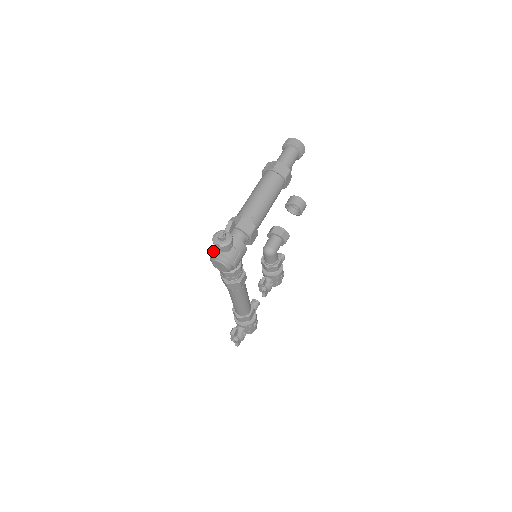
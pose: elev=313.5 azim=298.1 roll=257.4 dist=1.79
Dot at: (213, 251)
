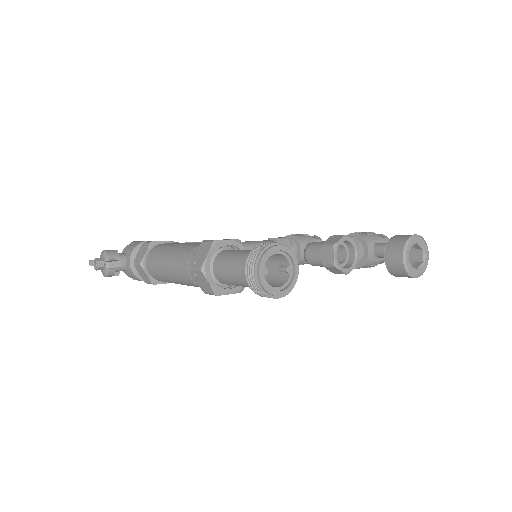
Dot at: (90, 265)
